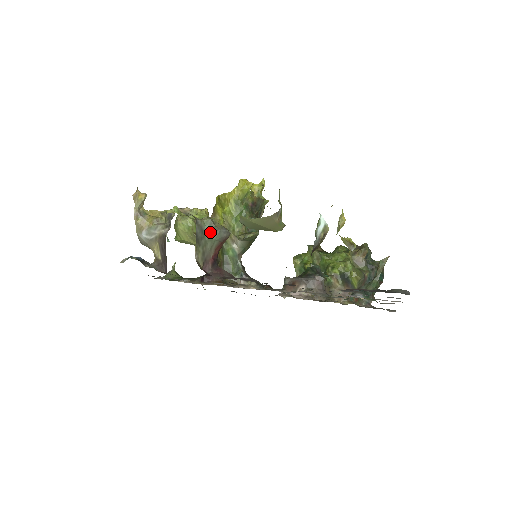
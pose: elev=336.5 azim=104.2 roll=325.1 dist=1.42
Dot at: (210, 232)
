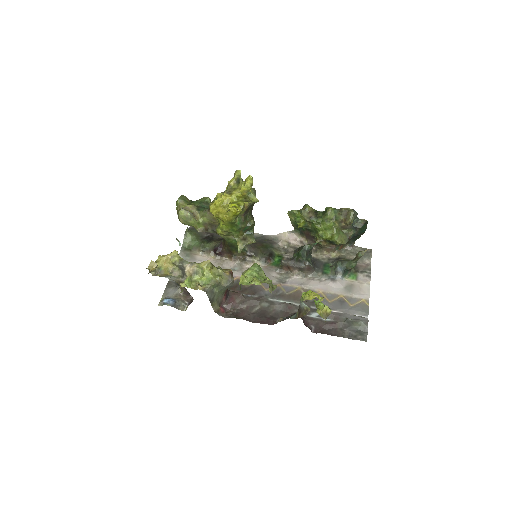
Dot at: (219, 289)
